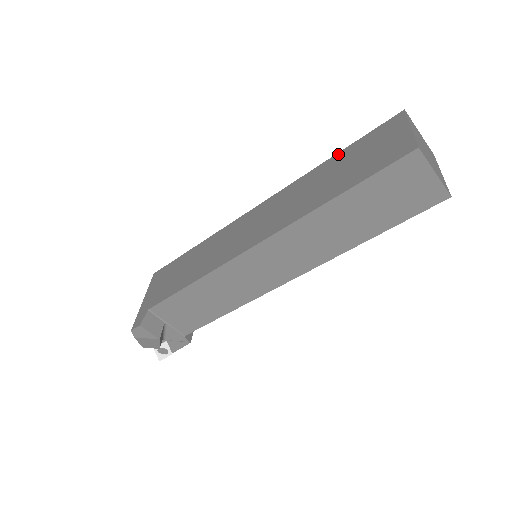
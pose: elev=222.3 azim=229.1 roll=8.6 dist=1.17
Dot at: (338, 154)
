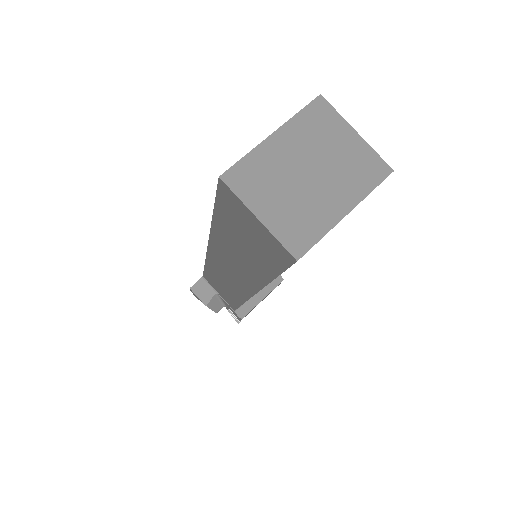
Dot at: occluded
